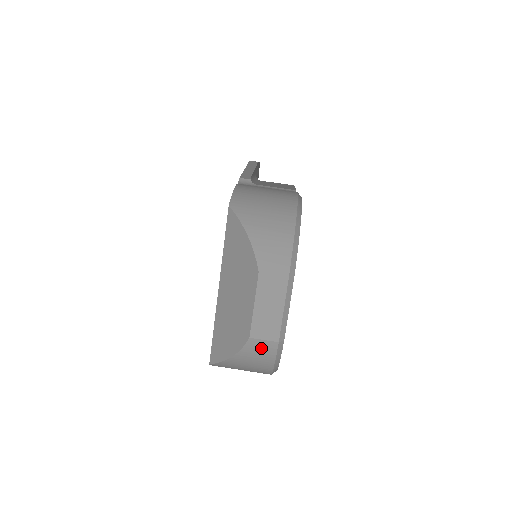
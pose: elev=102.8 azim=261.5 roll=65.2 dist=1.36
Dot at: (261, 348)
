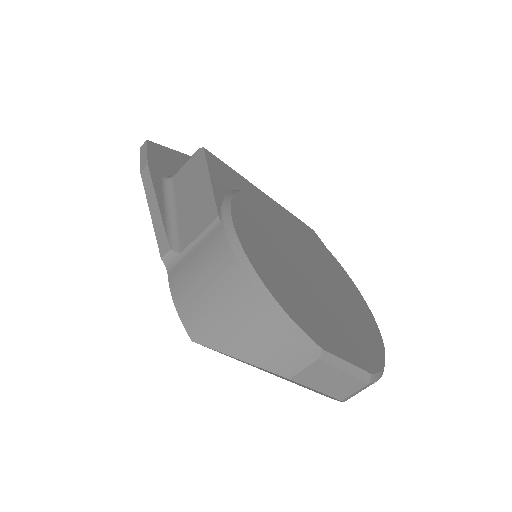
Dot at: occluded
